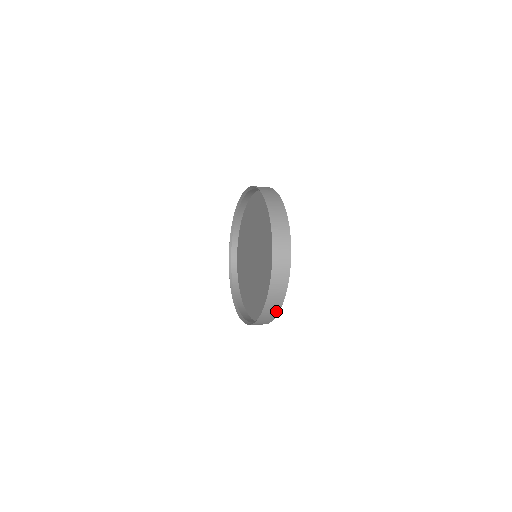
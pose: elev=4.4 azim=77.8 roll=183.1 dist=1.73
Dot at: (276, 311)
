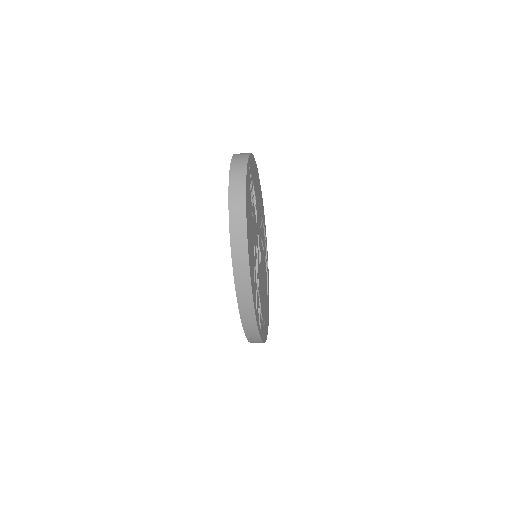
Dot at: (243, 221)
